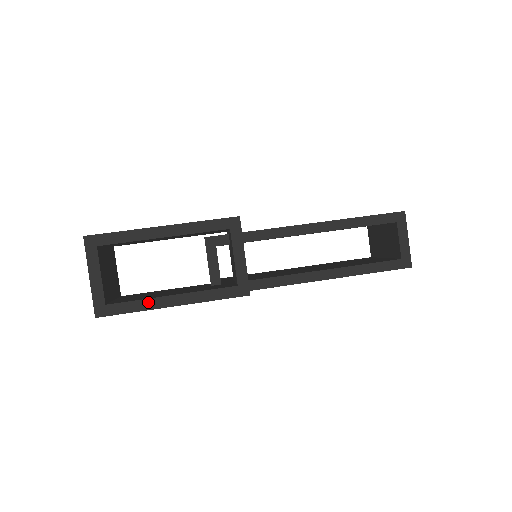
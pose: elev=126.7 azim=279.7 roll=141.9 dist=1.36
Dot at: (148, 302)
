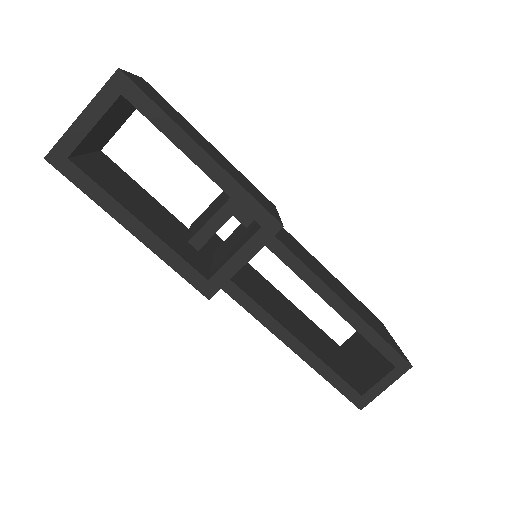
Dot at: (111, 202)
